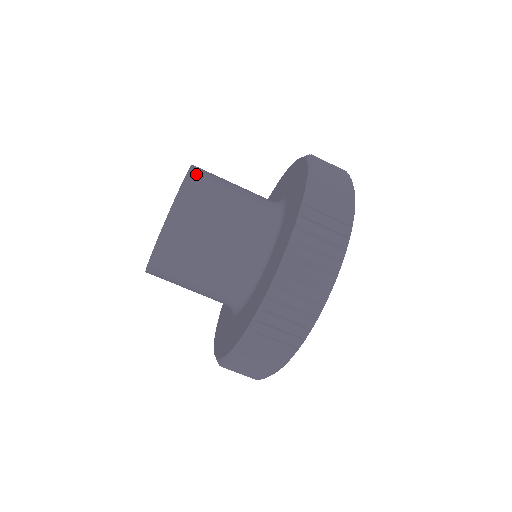
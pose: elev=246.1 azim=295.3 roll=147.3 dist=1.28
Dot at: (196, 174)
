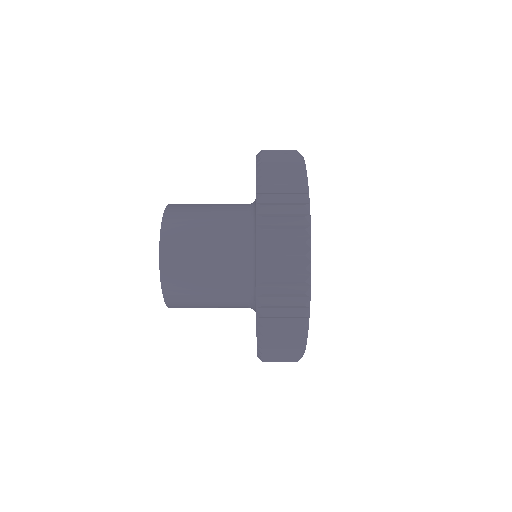
Dot at: (168, 229)
